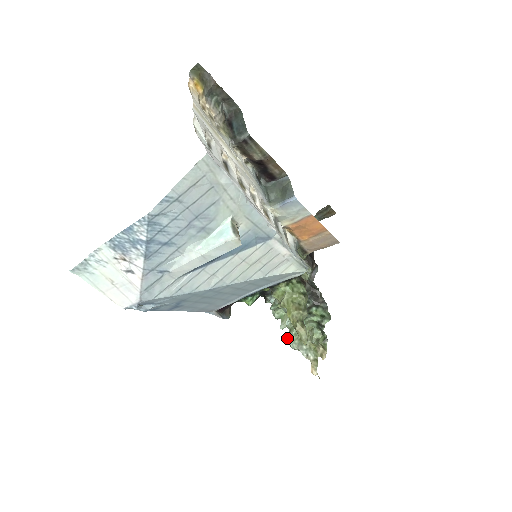
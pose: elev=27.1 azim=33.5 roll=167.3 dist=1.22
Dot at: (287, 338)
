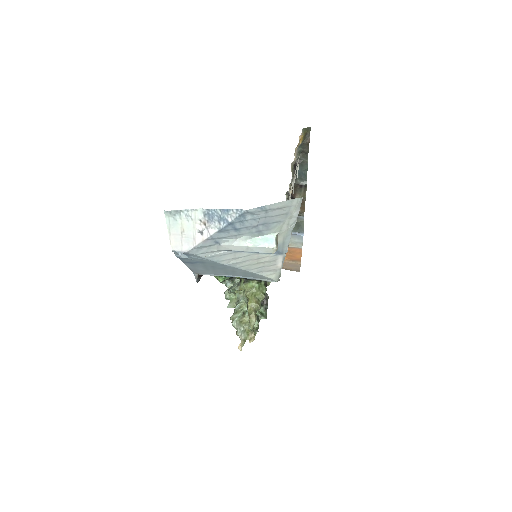
Dot at: (232, 317)
